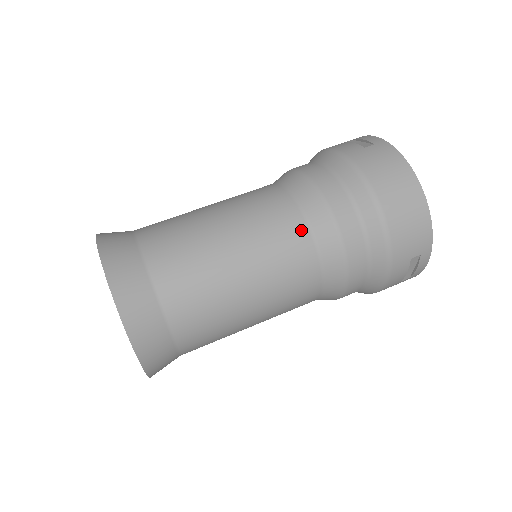
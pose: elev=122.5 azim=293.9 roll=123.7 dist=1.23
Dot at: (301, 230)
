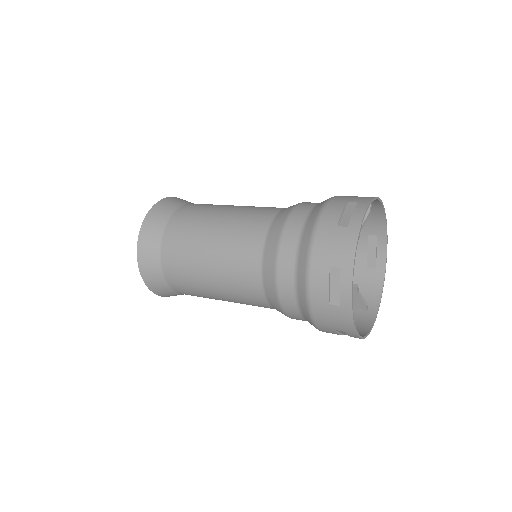
Dot at: occluded
